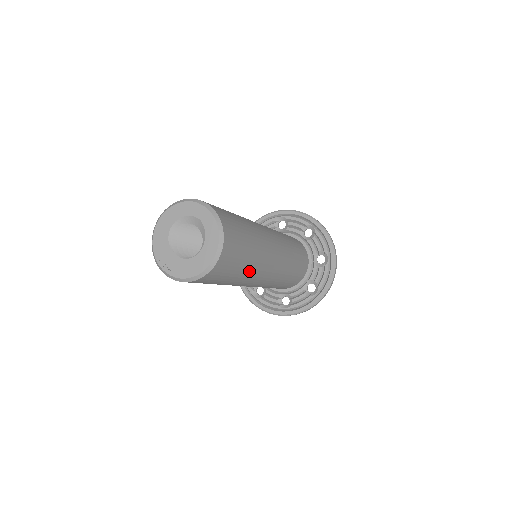
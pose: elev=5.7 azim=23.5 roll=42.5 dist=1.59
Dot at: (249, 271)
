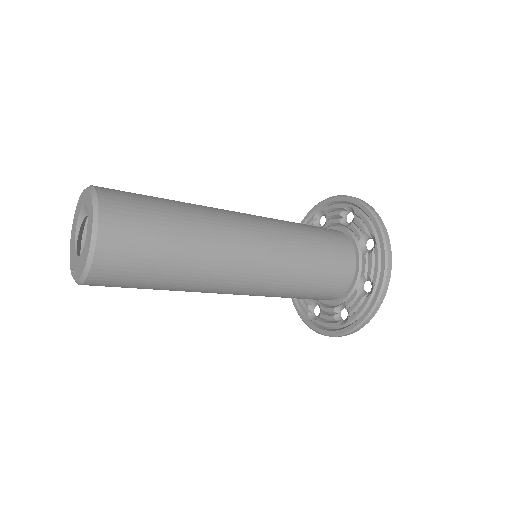
Dot at: (192, 261)
